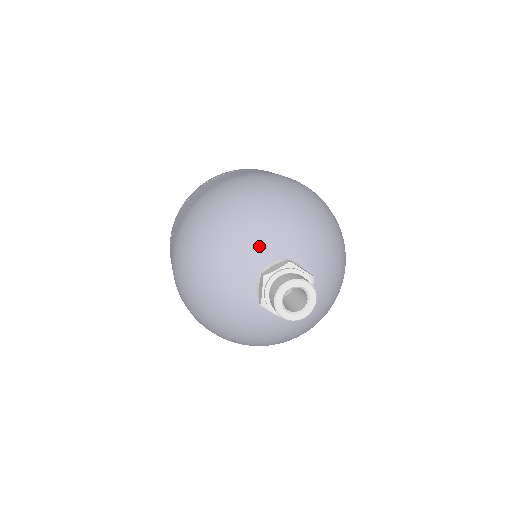
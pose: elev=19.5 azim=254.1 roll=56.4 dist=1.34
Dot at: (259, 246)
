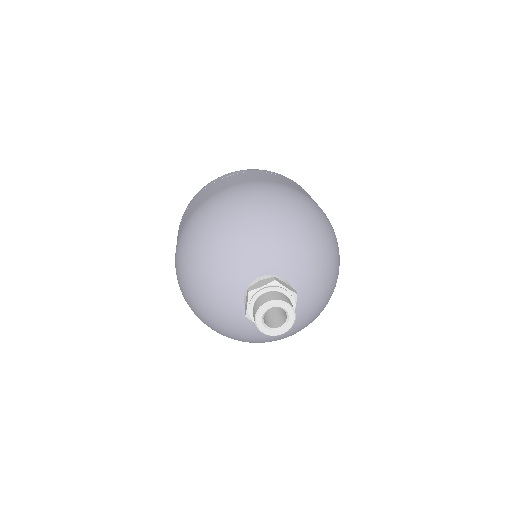
Dot at: (249, 261)
